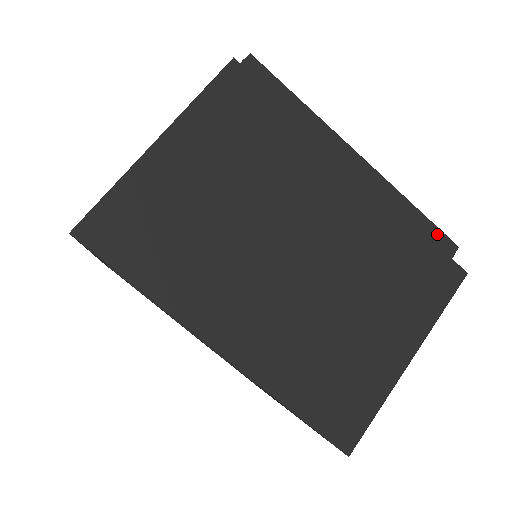
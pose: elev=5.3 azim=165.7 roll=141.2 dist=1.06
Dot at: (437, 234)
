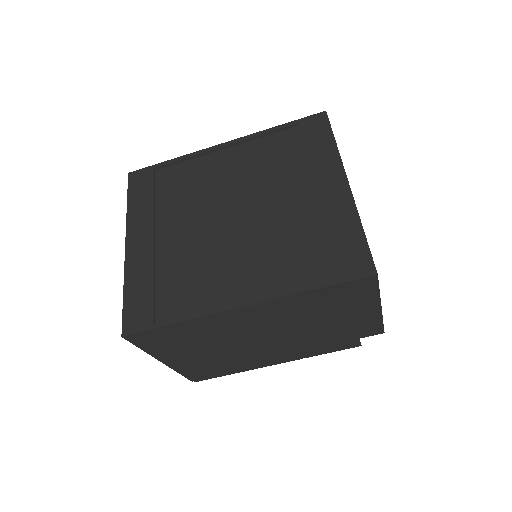
Dot at: occluded
